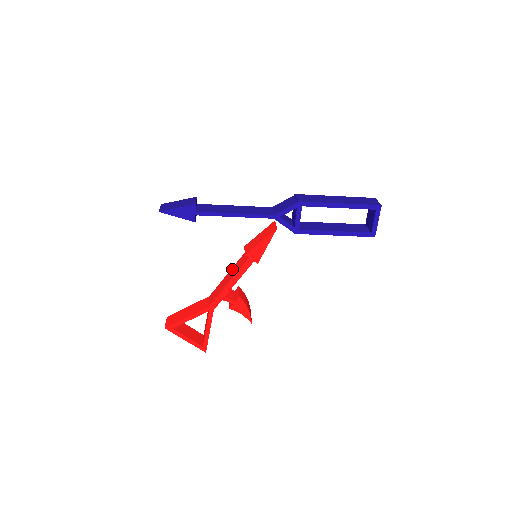
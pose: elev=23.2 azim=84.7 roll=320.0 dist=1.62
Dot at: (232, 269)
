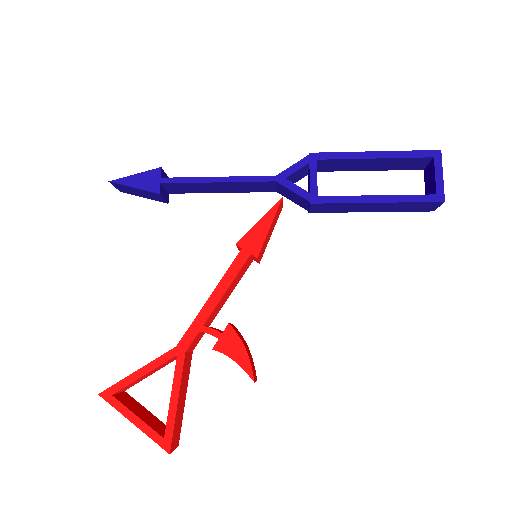
Dot at: occluded
